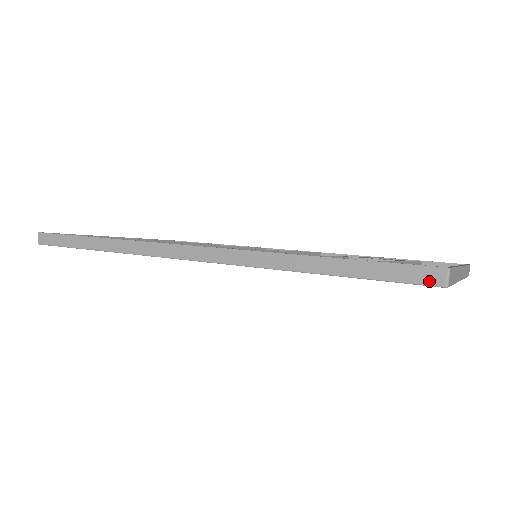
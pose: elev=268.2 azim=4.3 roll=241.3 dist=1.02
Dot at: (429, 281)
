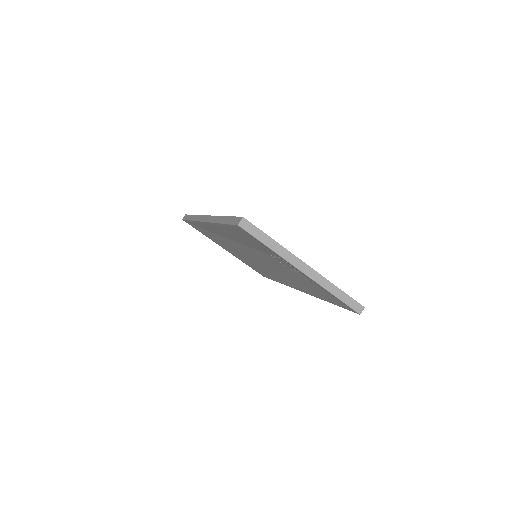
Dot at: (236, 223)
